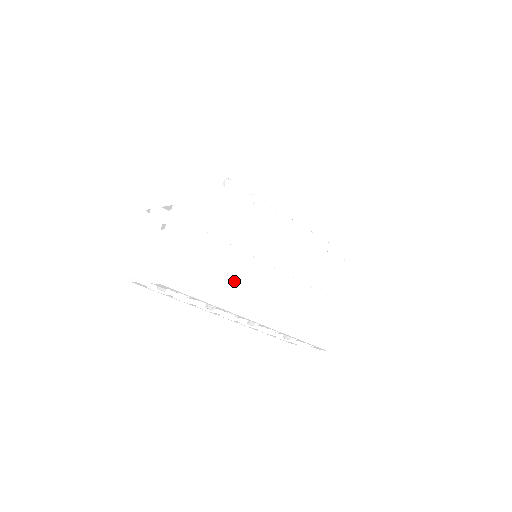
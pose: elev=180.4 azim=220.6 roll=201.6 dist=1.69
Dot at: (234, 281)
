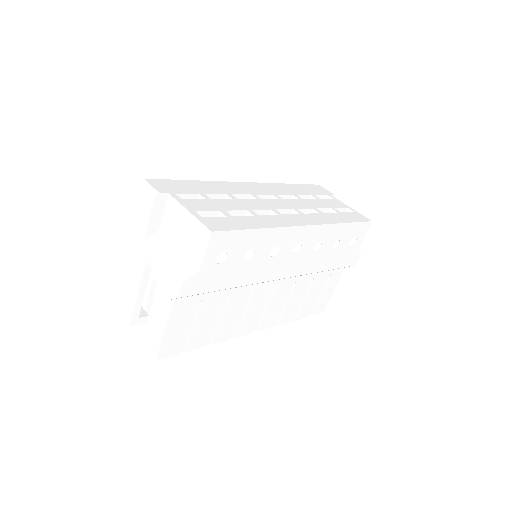
Dot at: (230, 318)
